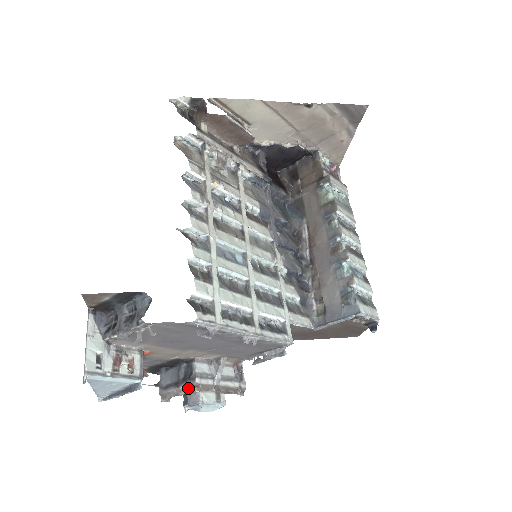
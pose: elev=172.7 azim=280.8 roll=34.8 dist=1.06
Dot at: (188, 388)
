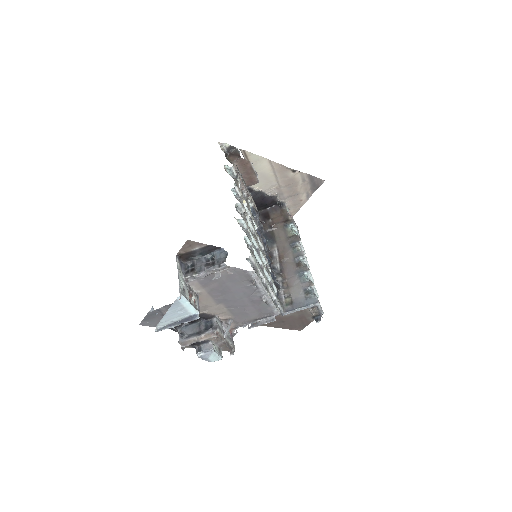
Dot at: (209, 335)
